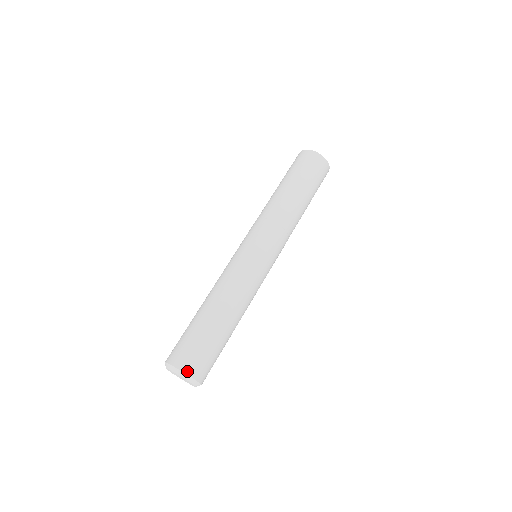
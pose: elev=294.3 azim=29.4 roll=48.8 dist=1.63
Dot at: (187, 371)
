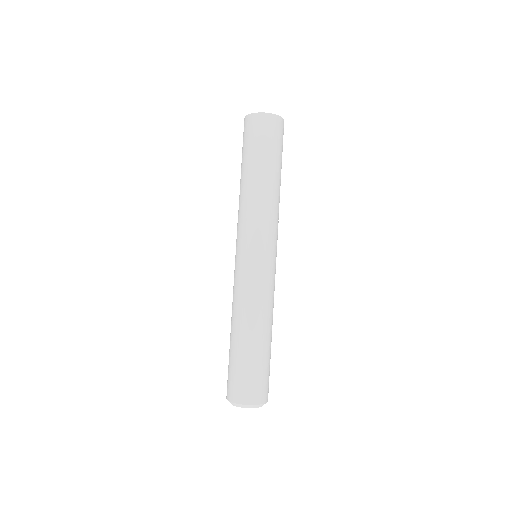
Dot at: (259, 402)
